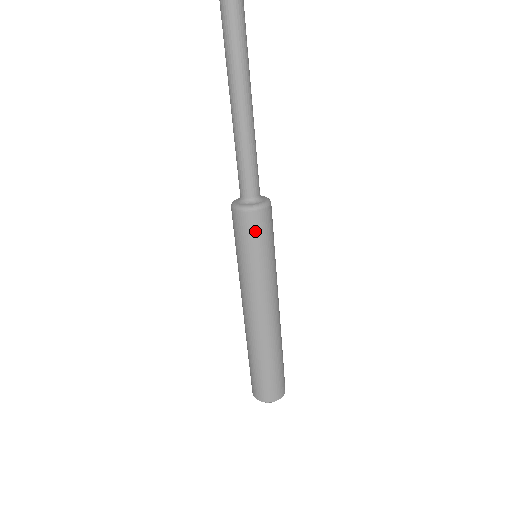
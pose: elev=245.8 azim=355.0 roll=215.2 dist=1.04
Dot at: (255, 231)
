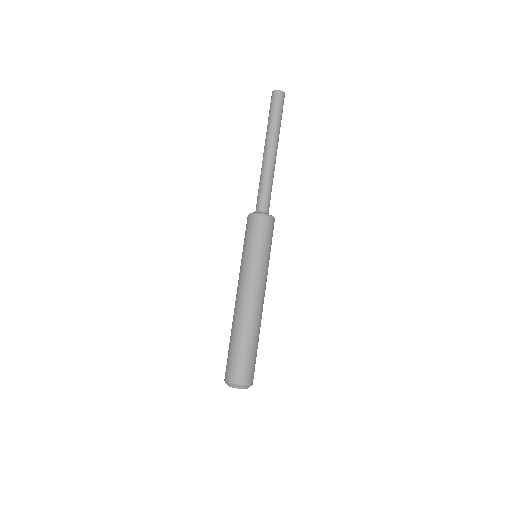
Dot at: (253, 229)
